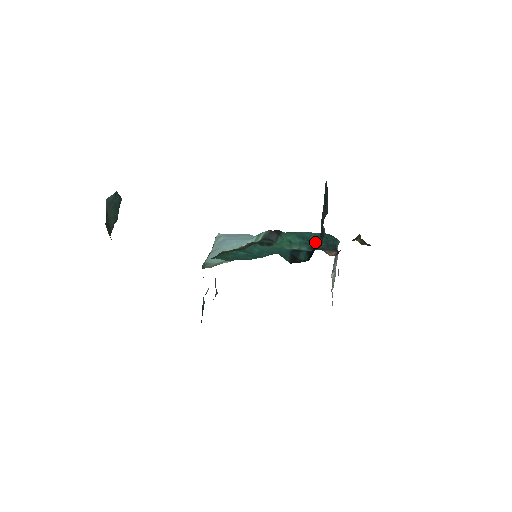
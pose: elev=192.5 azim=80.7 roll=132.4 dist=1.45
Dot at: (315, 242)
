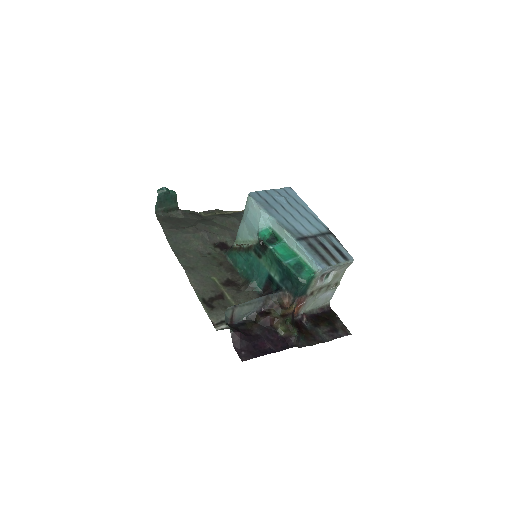
Dot at: (286, 275)
